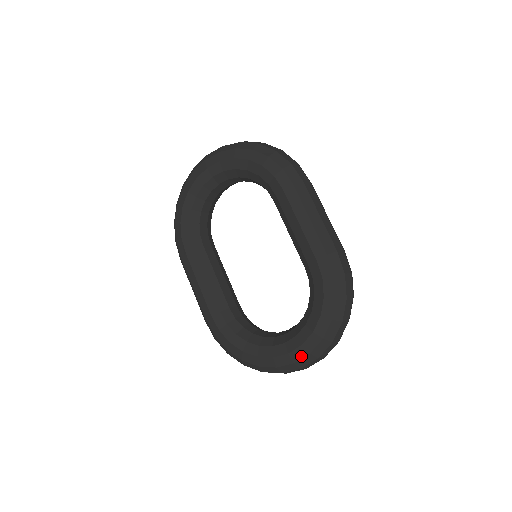
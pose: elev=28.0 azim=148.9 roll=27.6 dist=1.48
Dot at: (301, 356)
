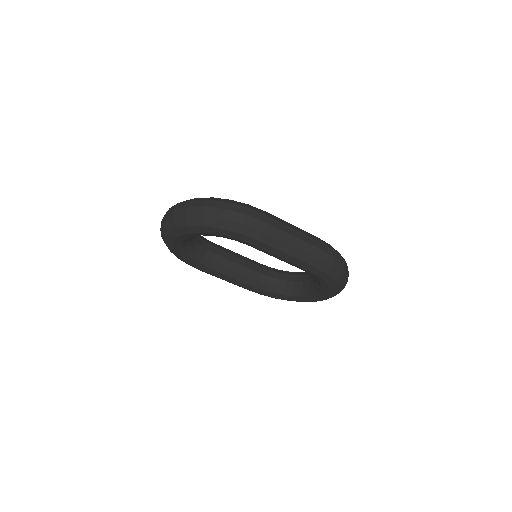
Dot at: (328, 298)
